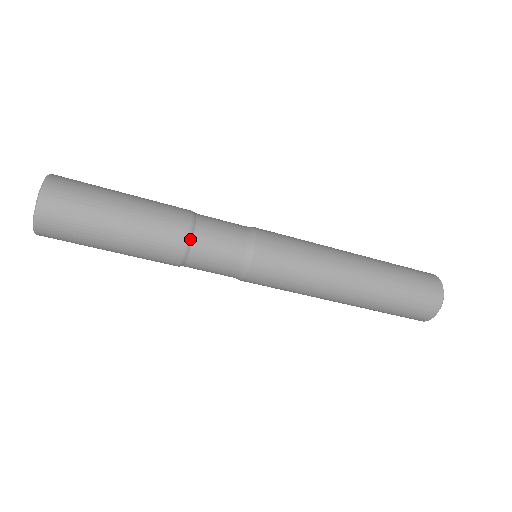
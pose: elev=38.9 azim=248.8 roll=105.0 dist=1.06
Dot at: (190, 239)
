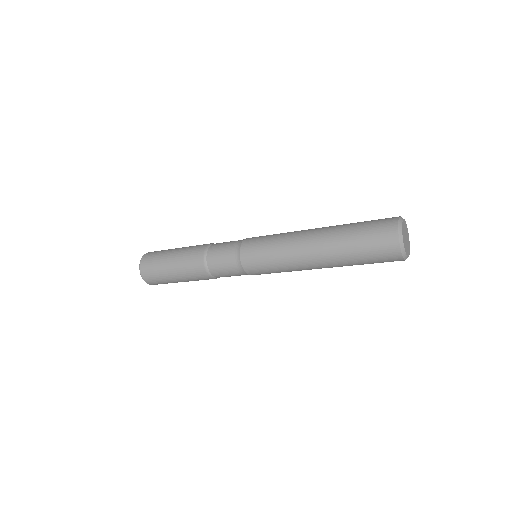
Dot at: (213, 277)
